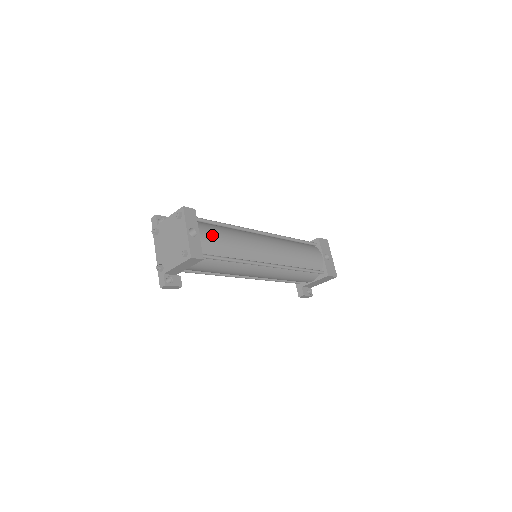
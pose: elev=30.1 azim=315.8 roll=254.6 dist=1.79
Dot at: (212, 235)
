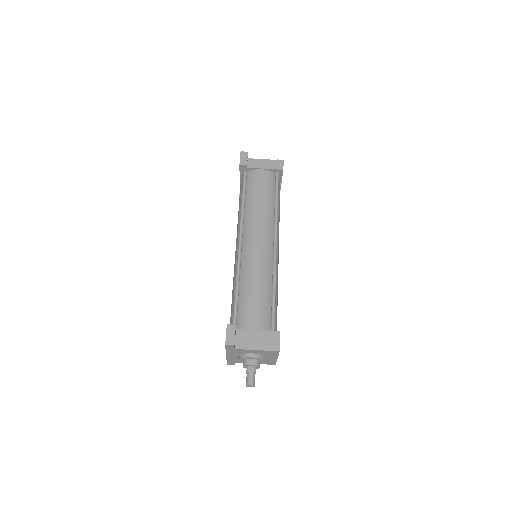
Dot at: occluded
